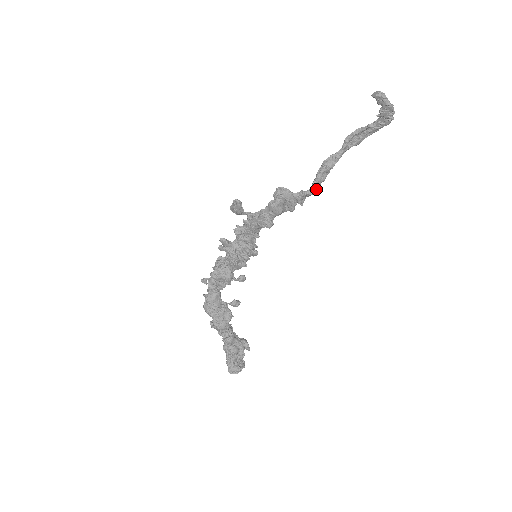
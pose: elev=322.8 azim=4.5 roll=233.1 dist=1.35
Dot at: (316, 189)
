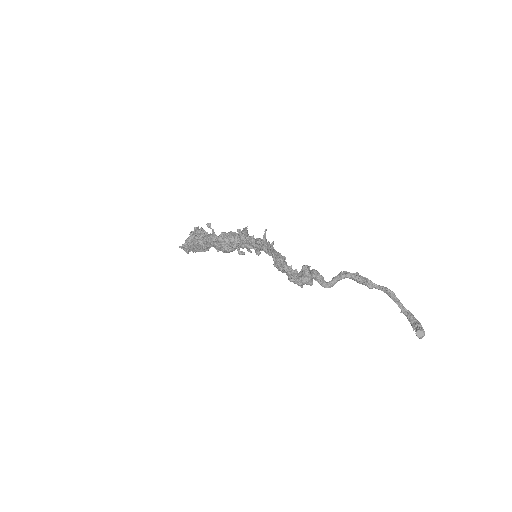
Dot at: occluded
